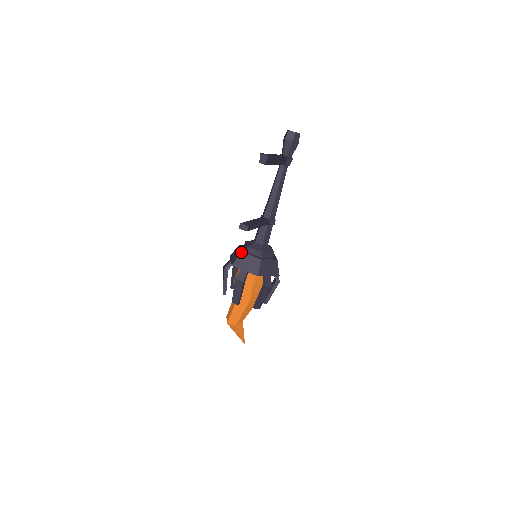
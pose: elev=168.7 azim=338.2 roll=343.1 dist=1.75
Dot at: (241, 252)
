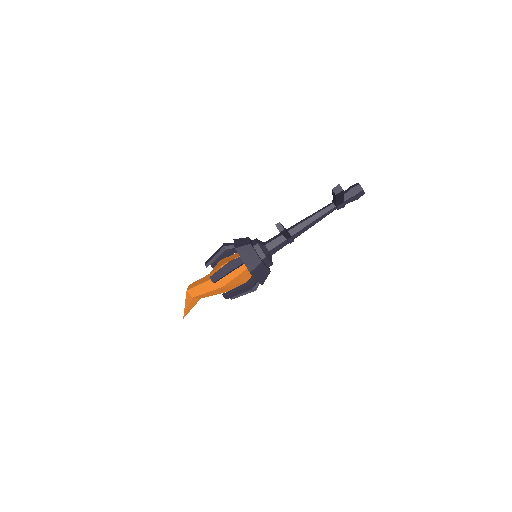
Dot at: (250, 244)
